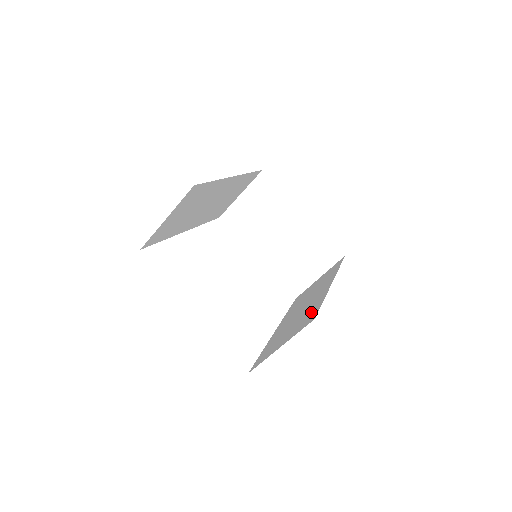
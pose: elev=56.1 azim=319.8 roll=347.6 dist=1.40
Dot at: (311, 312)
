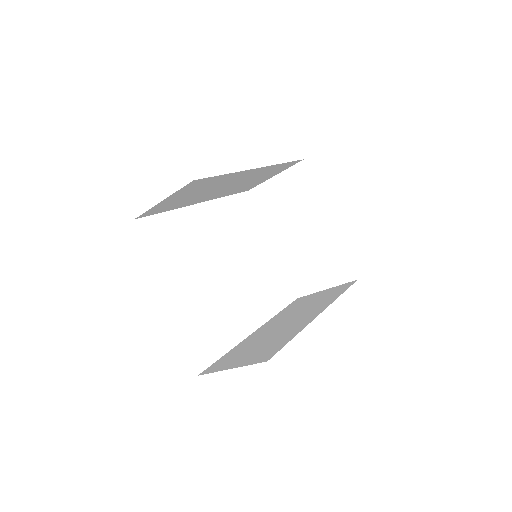
Dot at: (276, 344)
